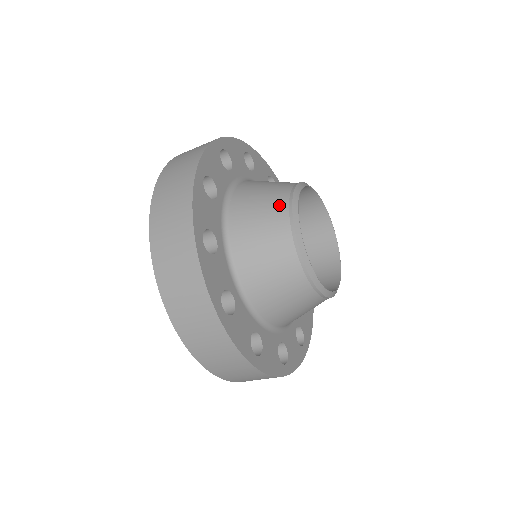
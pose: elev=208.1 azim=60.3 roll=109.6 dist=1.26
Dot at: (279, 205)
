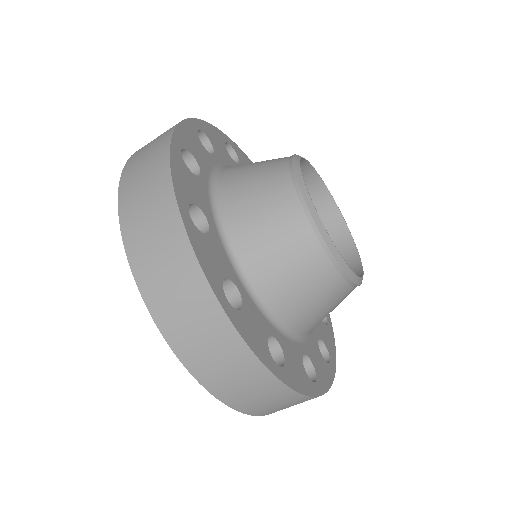
Dot at: (278, 174)
